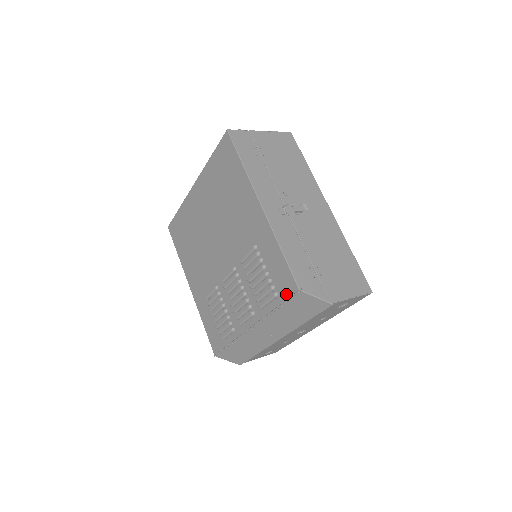
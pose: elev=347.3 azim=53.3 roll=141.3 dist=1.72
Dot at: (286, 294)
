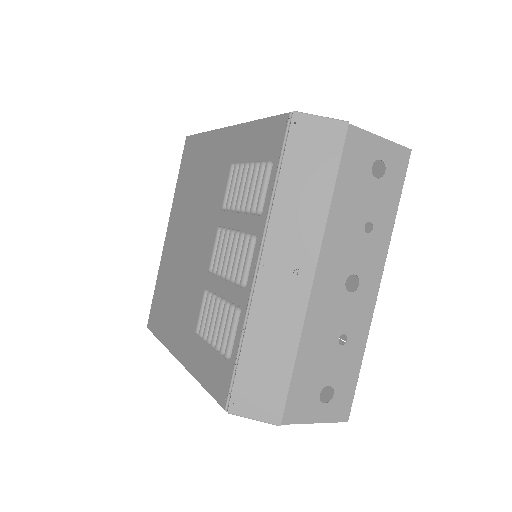
Dot at: (280, 143)
